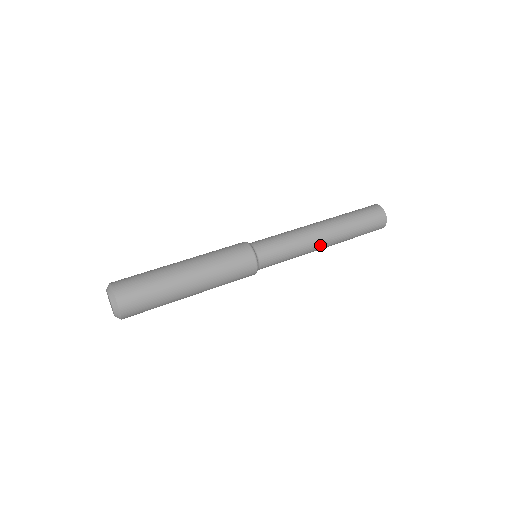
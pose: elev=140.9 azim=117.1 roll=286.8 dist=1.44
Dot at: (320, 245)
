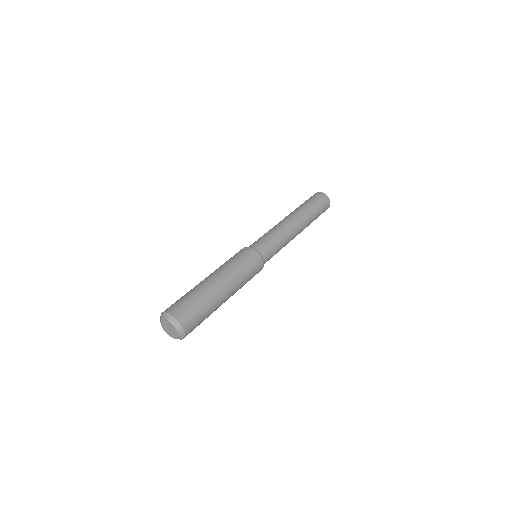
Dot at: (295, 228)
